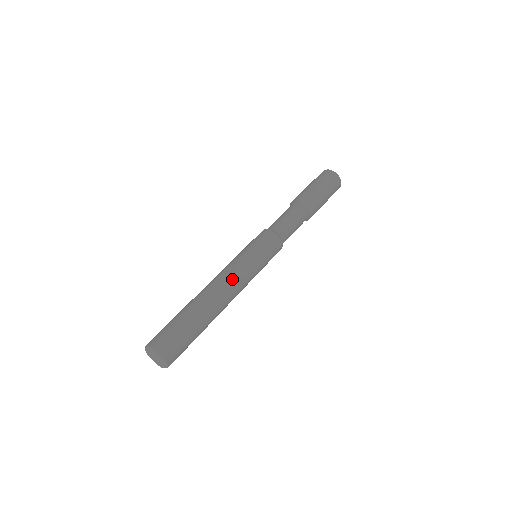
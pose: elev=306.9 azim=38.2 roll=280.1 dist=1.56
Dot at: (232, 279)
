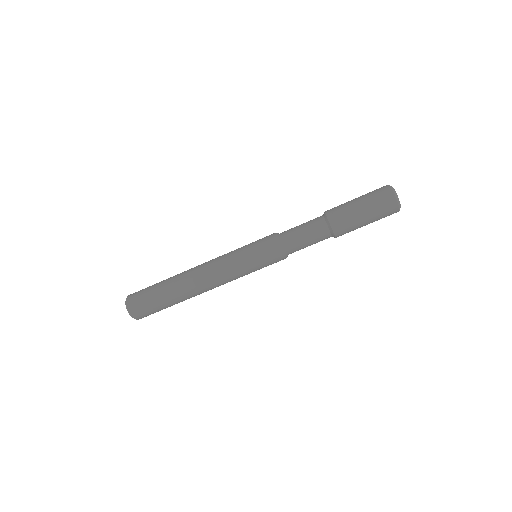
Dot at: occluded
